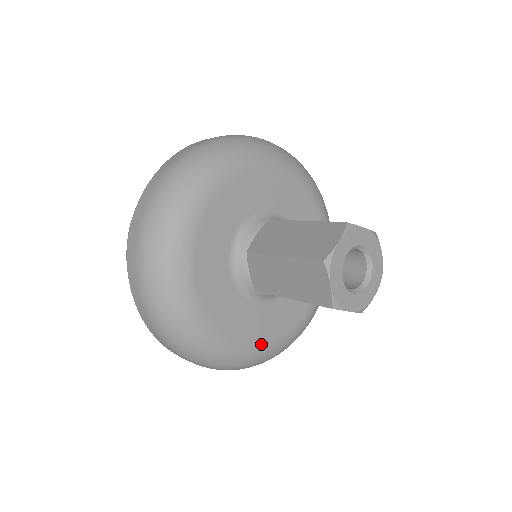
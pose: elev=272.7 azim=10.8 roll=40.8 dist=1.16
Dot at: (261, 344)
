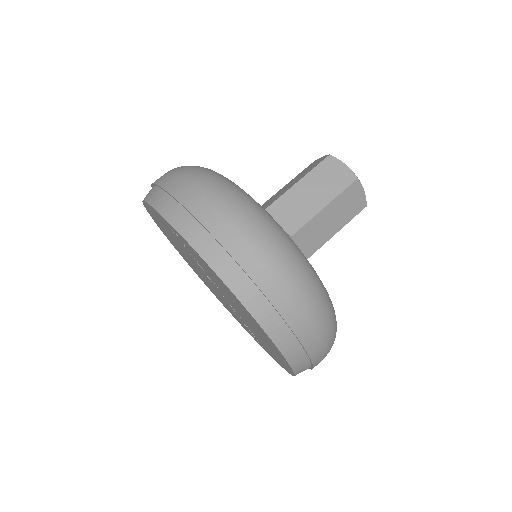
Dot at: occluded
